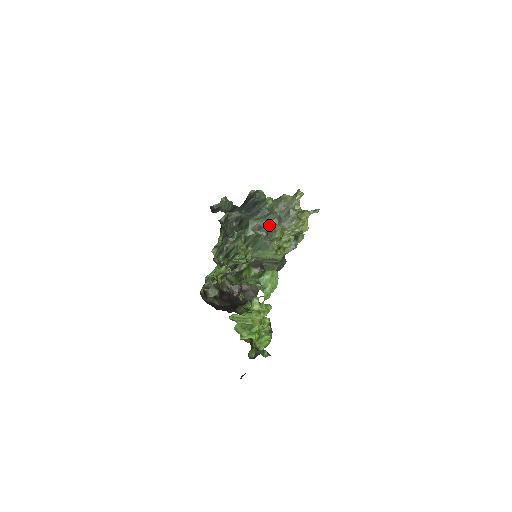
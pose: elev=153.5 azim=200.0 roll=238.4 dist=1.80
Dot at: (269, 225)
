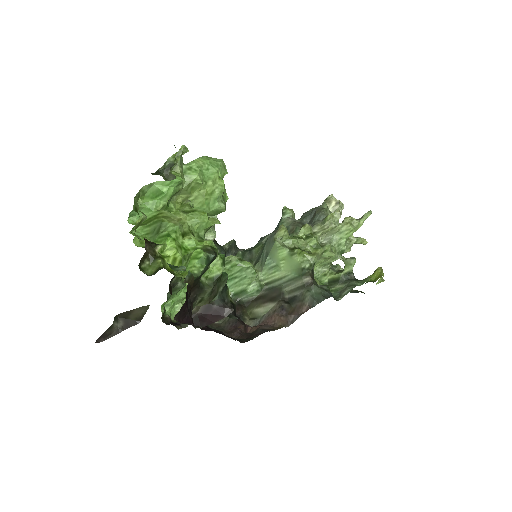
Dot at: occluded
